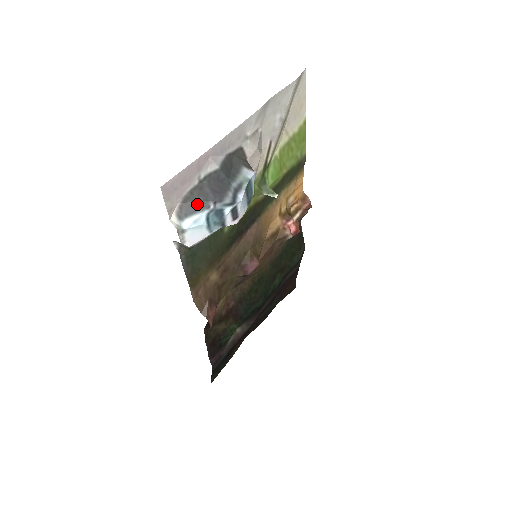
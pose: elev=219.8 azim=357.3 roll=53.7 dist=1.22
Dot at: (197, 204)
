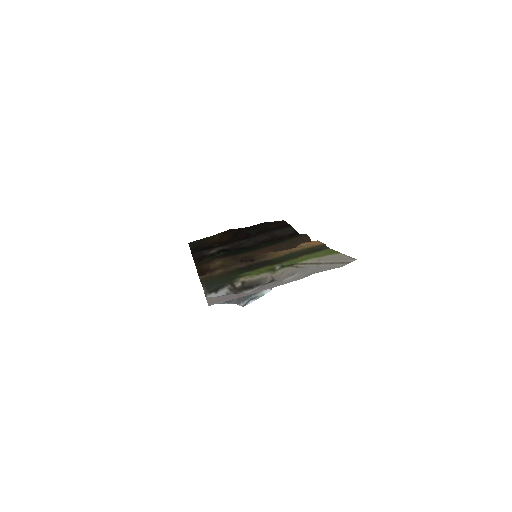
Dot at: (225, 301)
